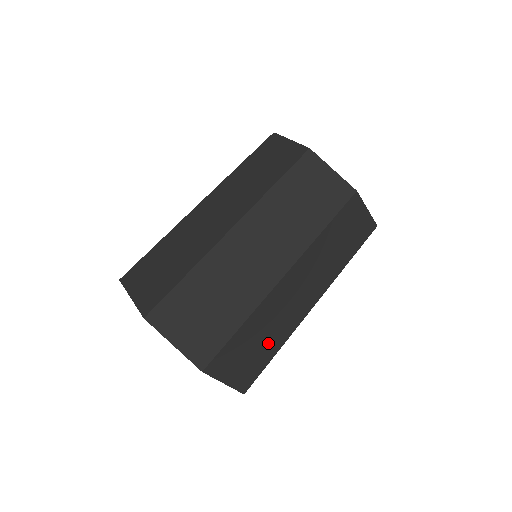
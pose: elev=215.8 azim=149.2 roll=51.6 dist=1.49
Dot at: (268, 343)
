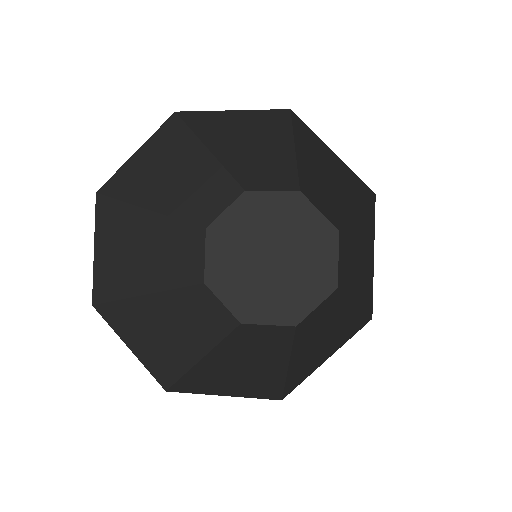
Dot at: occluded
